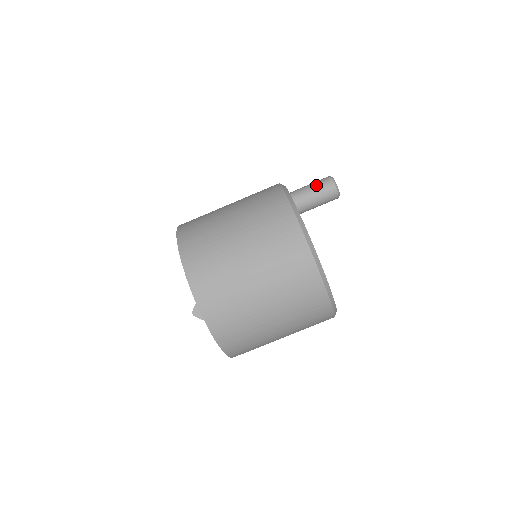
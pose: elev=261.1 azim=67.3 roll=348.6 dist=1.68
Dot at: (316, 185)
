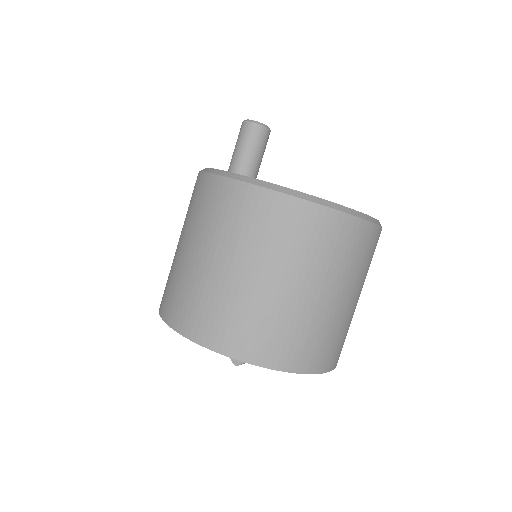
Dot at: (237, 142)
